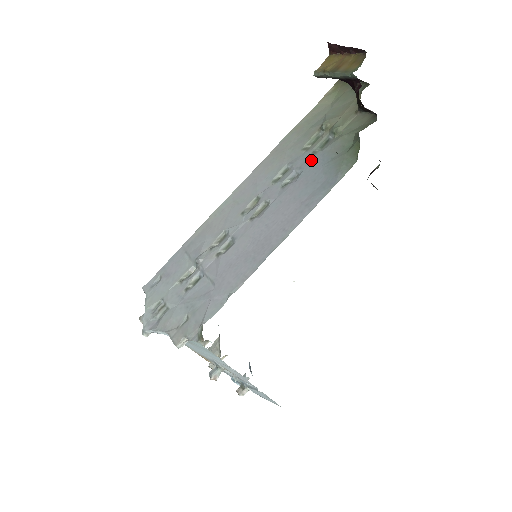
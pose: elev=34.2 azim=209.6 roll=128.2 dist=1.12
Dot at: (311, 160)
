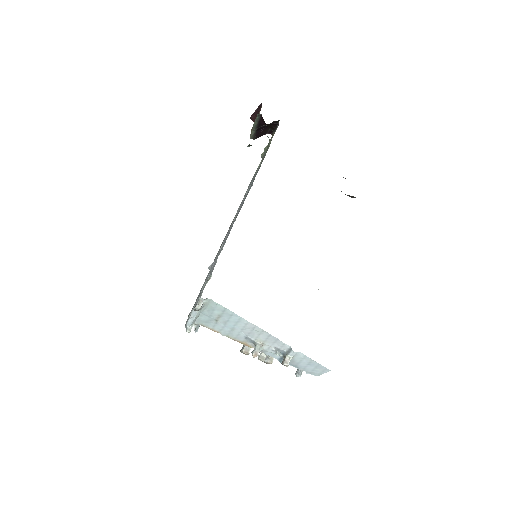
Dot at: (256, 172)
